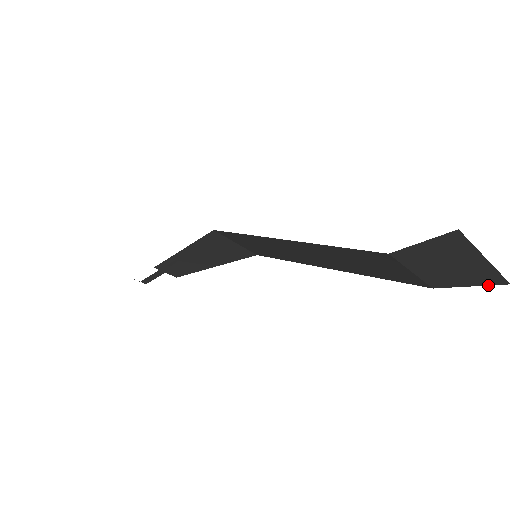
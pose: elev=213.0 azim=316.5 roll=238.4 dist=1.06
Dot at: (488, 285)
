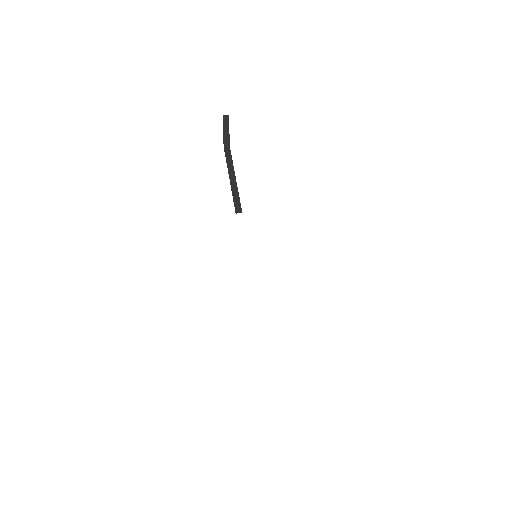
Dot at: occluded
